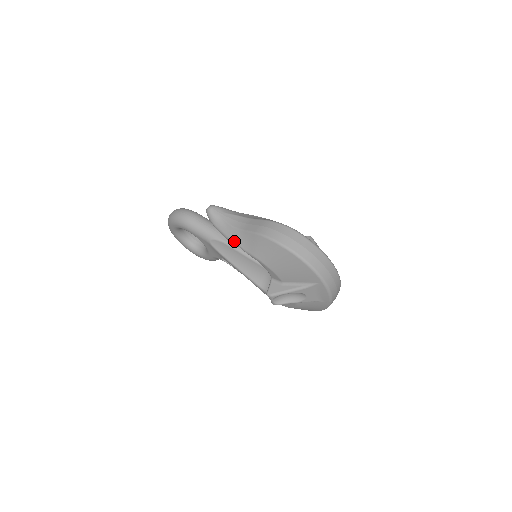
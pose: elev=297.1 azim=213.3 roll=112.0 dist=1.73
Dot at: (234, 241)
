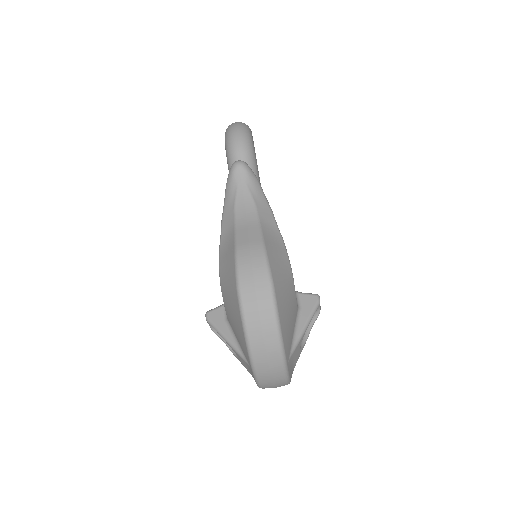
Dot at: (222, 228)
